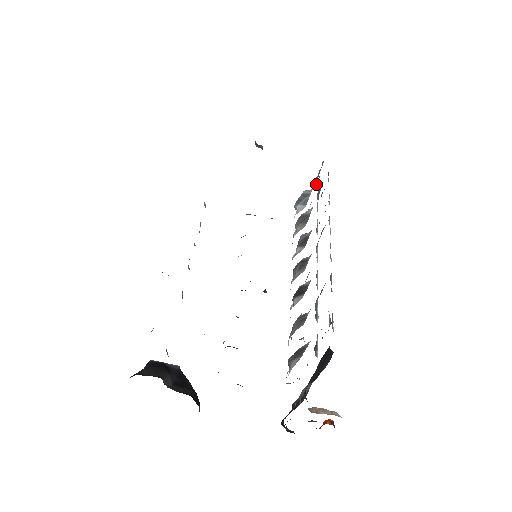
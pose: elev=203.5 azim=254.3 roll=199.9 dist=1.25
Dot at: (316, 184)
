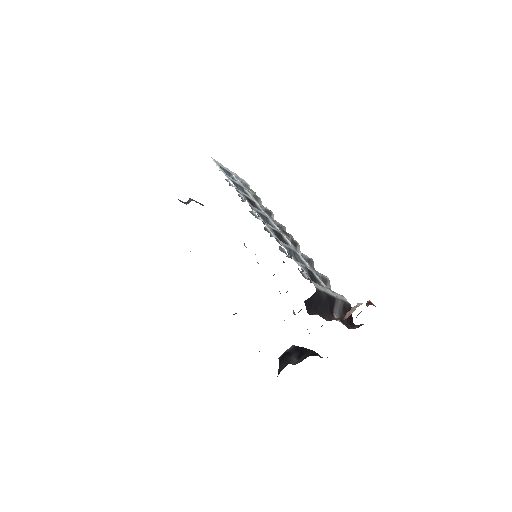
Dot at: (234, 179)
